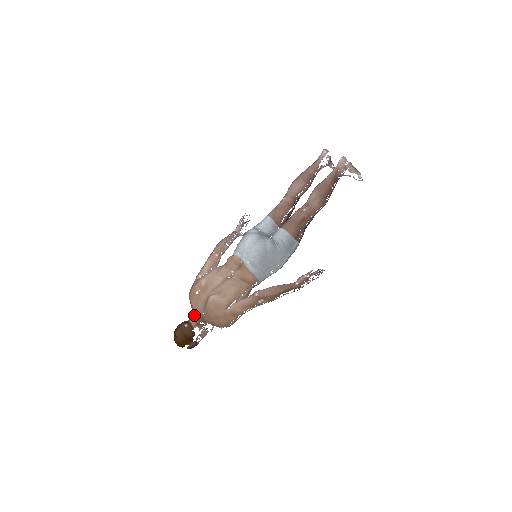
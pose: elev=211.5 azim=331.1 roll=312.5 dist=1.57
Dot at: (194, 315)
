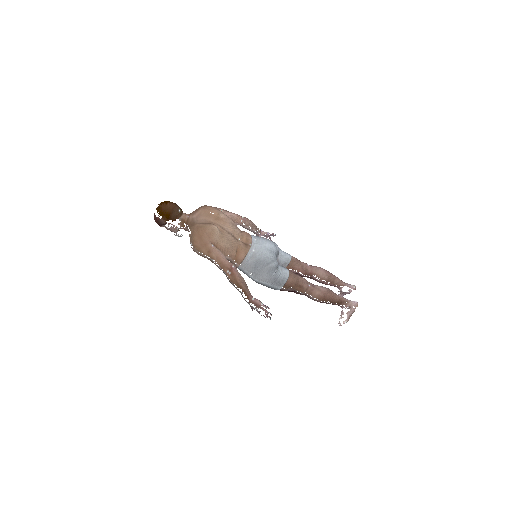
Dot at: (191, 215)
